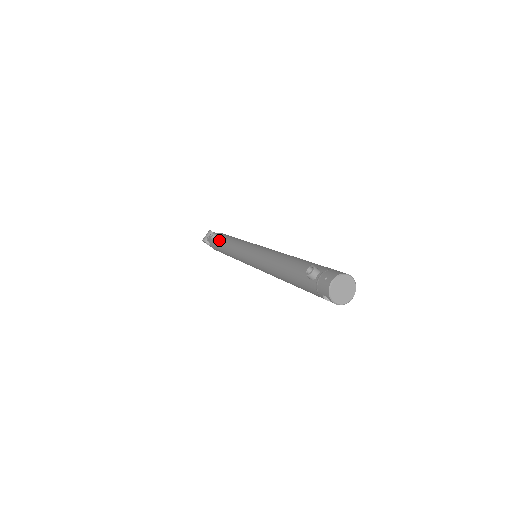
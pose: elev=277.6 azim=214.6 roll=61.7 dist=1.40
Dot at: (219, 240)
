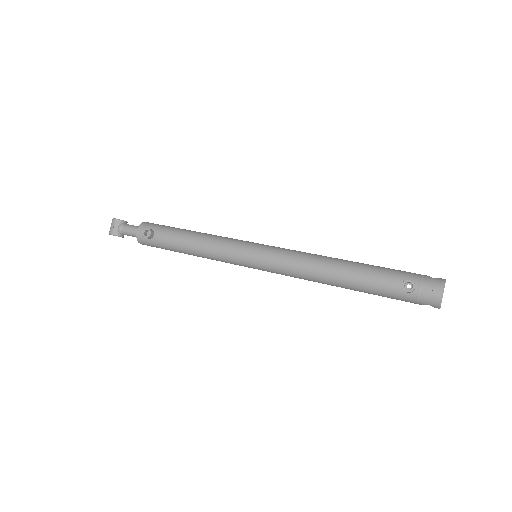
Dot at: (166, 238)
